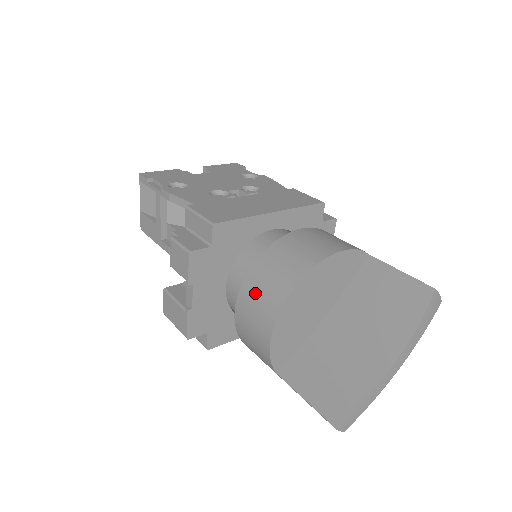
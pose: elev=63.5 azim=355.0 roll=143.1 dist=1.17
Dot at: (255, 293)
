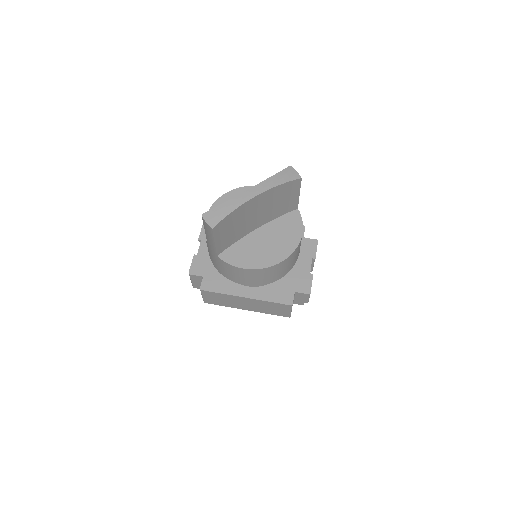
Dot at: occluded
